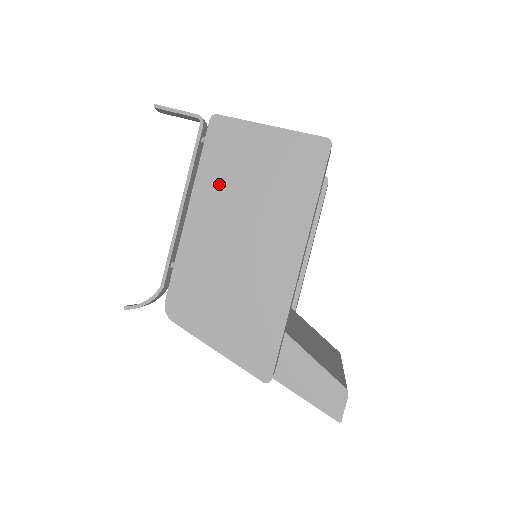
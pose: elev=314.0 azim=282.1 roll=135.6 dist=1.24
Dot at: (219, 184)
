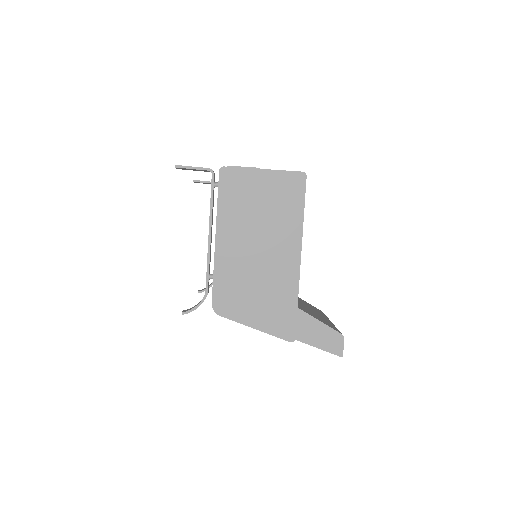
Dot at: (234, 215)
